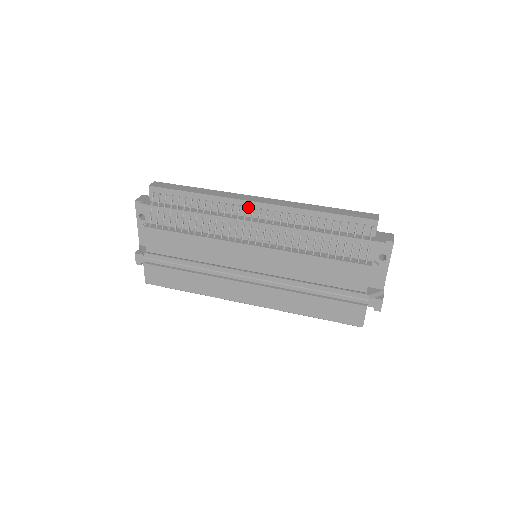
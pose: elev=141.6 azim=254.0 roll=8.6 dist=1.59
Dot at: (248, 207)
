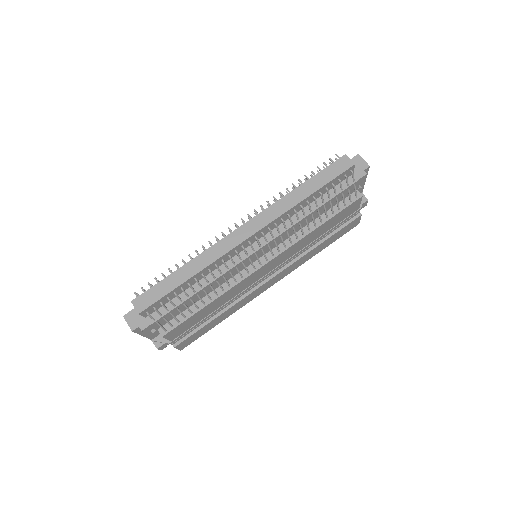
Dot at: (243, 245)
